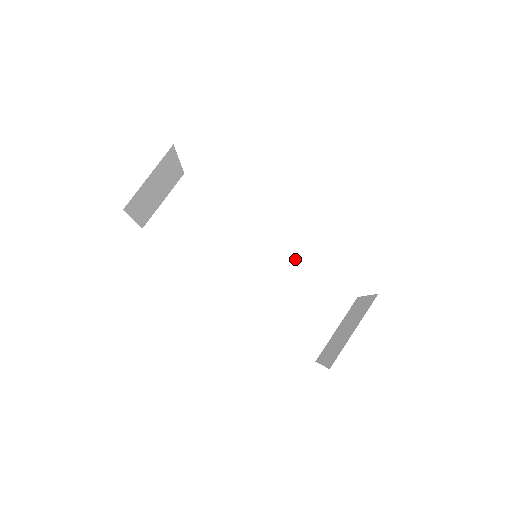
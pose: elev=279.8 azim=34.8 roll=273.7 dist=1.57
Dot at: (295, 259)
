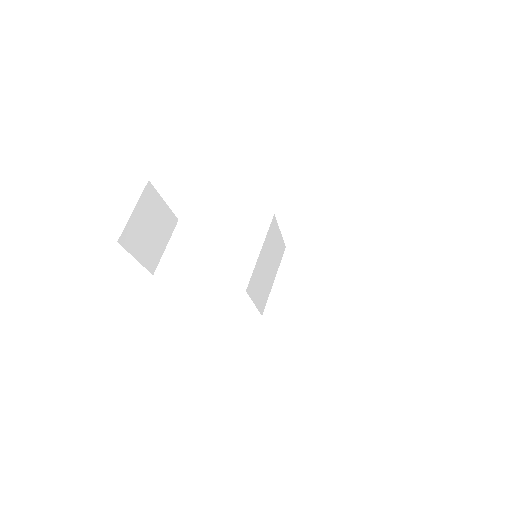
Dot at: (300, 254)
